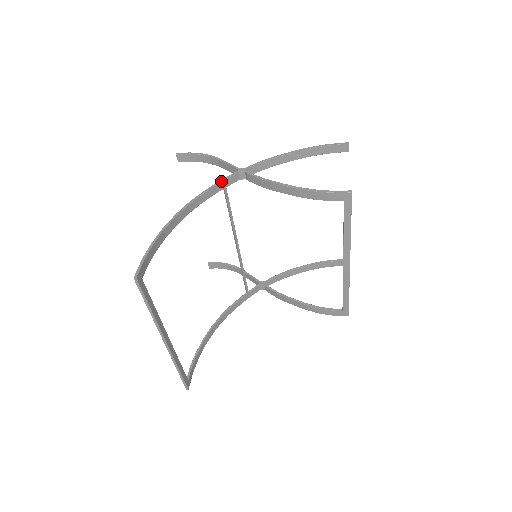
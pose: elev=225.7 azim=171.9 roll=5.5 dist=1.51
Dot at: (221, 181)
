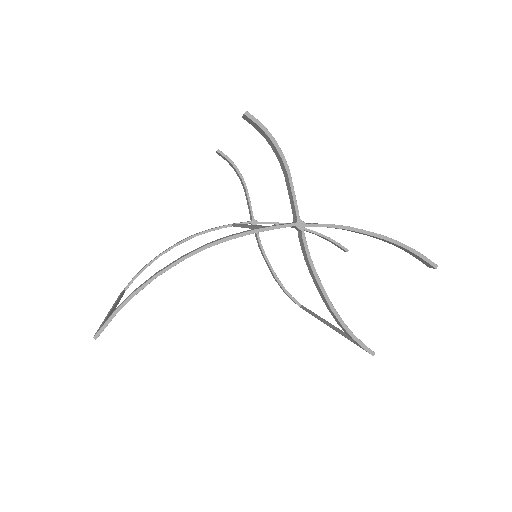
Dot at: (266, 230)
